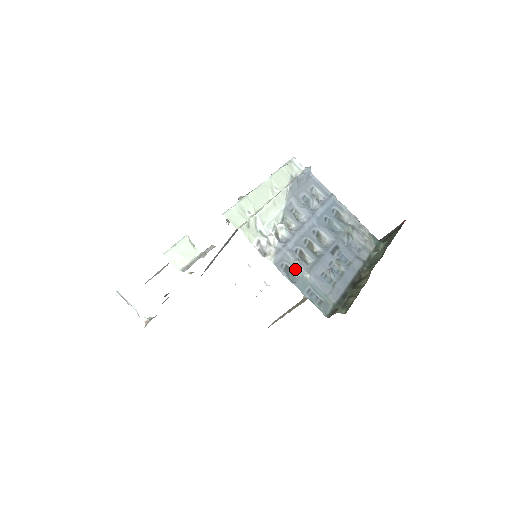
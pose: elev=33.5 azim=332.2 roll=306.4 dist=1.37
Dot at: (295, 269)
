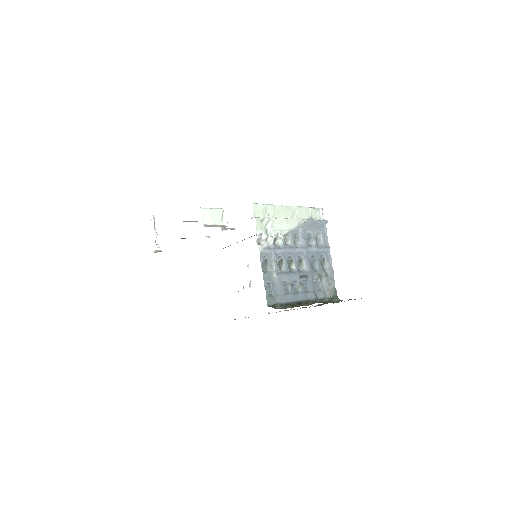
Dot at: (270, 266)
